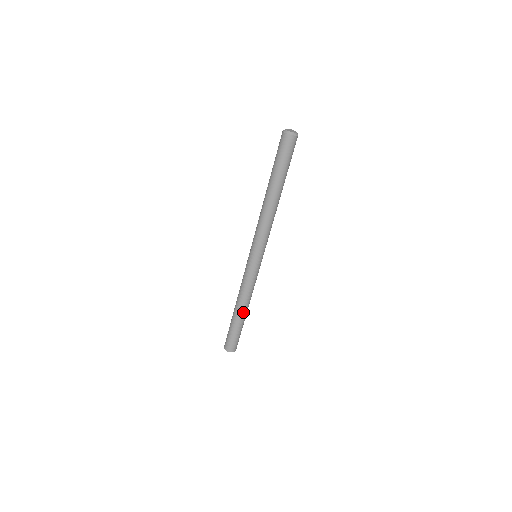
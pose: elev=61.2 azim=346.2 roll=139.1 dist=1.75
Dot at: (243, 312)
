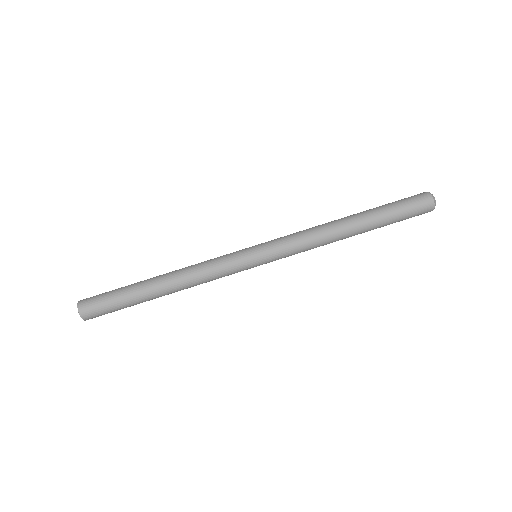
Dot at: (162, 288)
